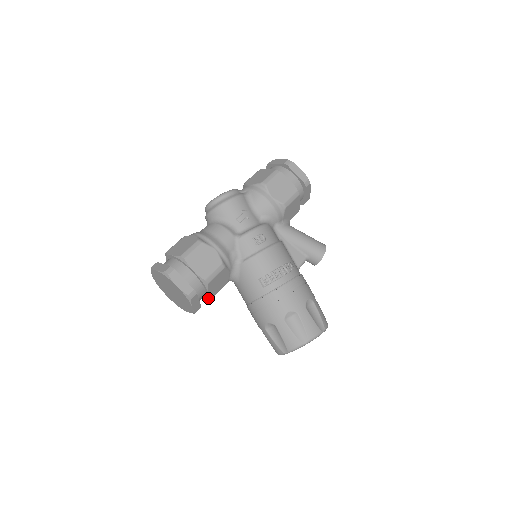
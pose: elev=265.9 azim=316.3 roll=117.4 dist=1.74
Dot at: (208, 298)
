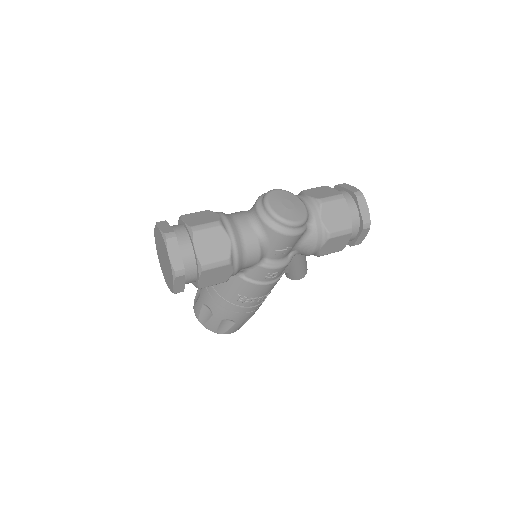
Dot at: occluded
